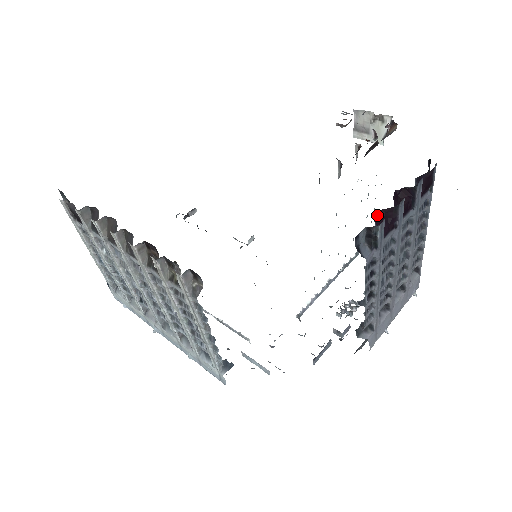
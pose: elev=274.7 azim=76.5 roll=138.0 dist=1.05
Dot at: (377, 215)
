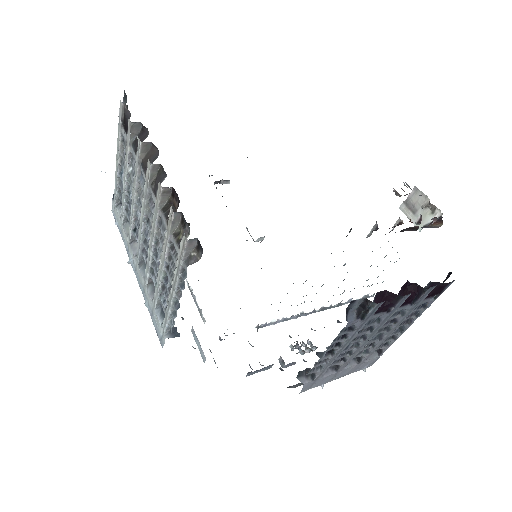
Dot at: (380, 293)
